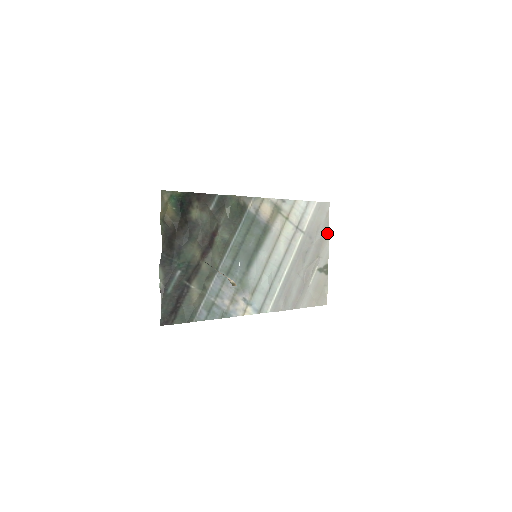
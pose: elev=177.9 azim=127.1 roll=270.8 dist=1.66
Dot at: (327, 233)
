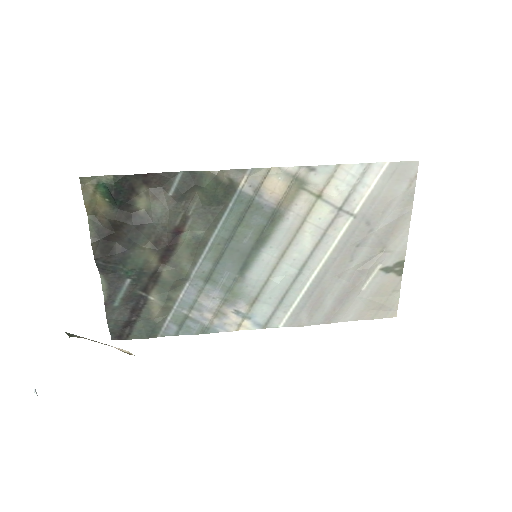
Dot at: (407, 213)
